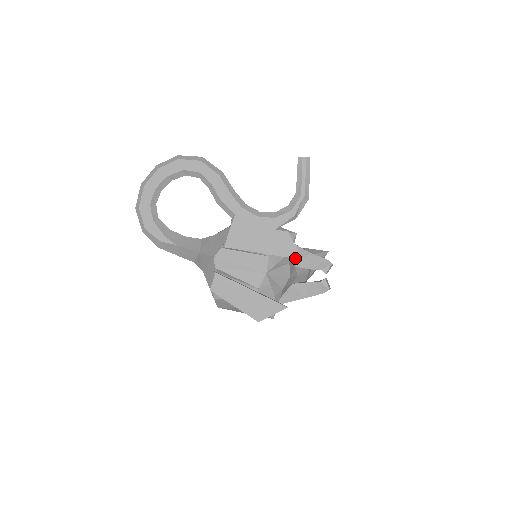
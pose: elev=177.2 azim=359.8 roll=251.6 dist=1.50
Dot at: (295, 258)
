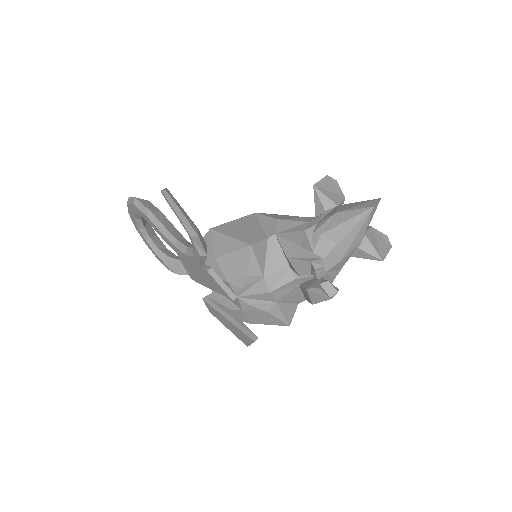
Dot at: (228, 298)
